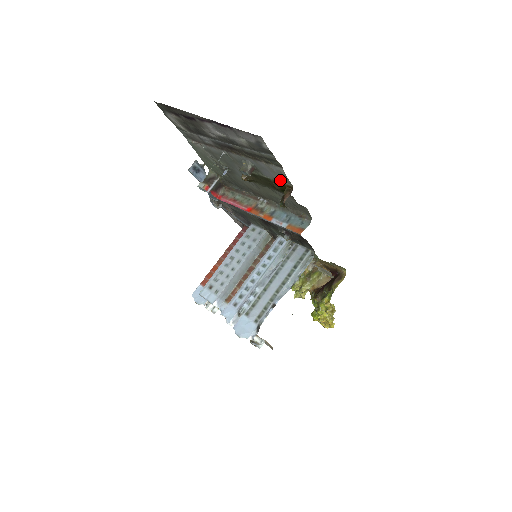
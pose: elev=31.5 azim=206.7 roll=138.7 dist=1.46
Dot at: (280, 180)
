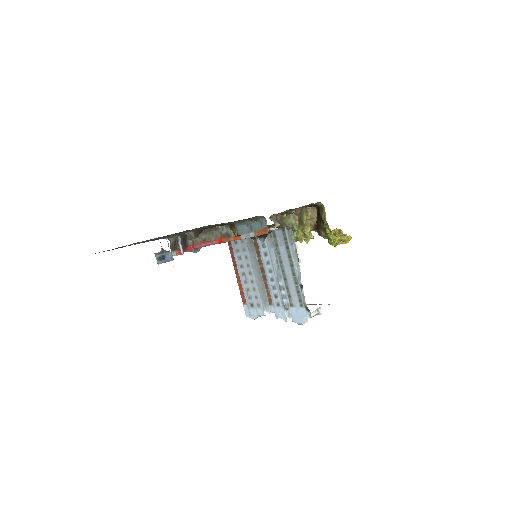
Dot at: occluded
